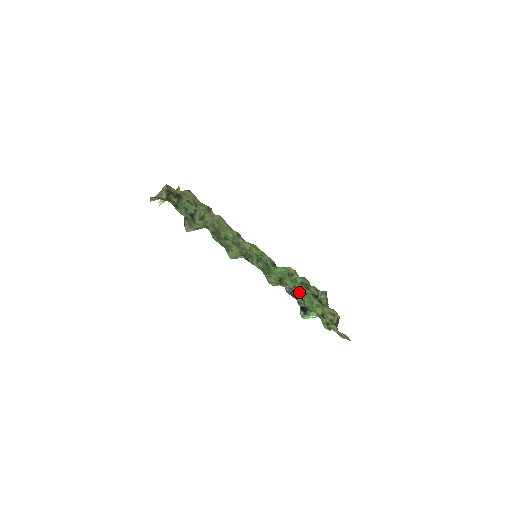
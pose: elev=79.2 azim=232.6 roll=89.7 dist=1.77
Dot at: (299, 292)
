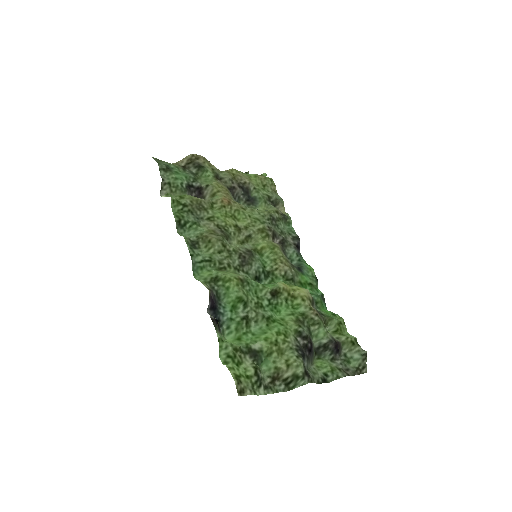
Dot at: (257, 312)
